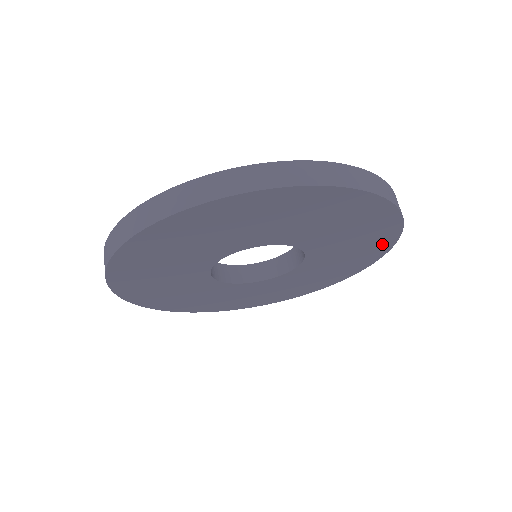
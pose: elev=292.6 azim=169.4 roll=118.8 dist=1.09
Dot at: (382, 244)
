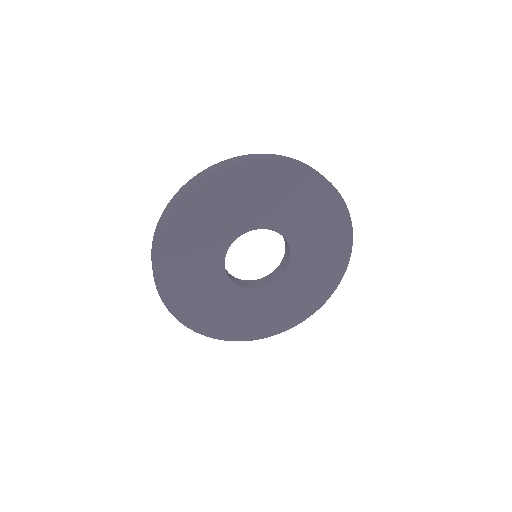
Dot at: (336, 210)
